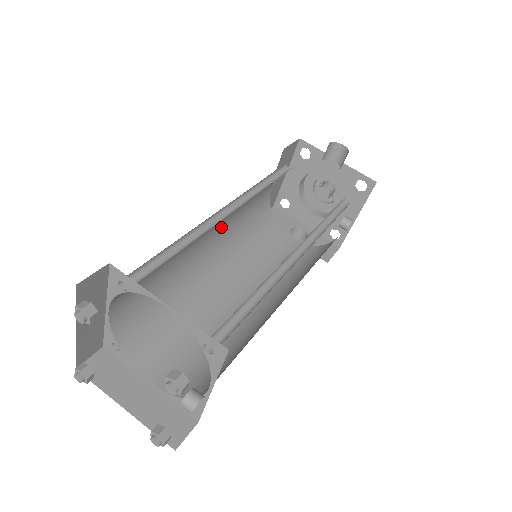
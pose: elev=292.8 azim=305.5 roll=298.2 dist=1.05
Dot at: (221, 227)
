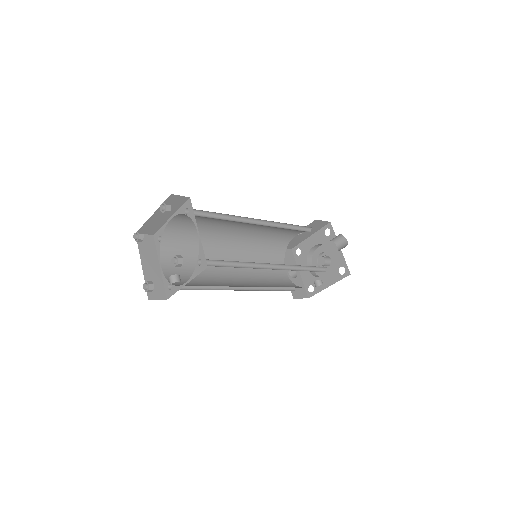
Dot at: (252, 230)
